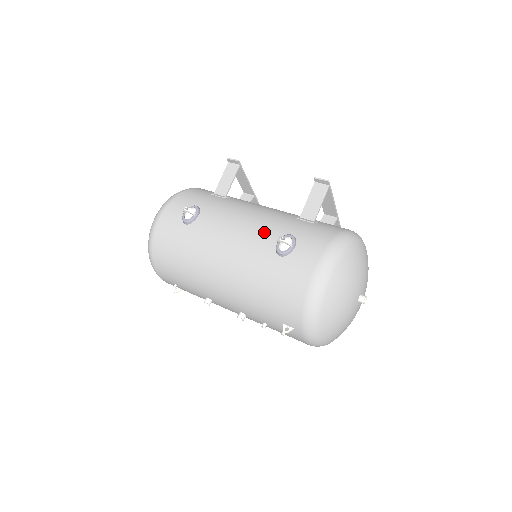
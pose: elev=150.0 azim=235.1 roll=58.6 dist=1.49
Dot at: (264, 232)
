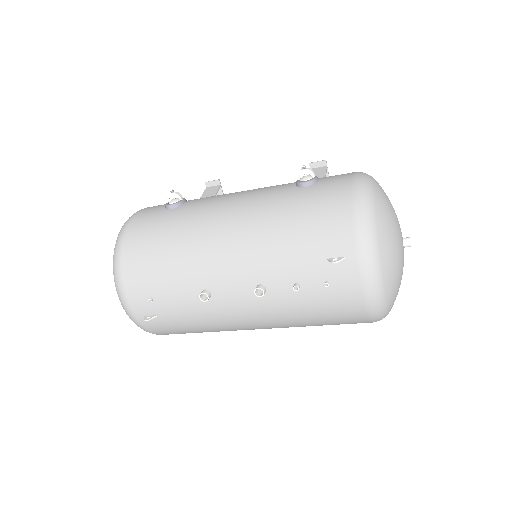
Dot at: (275, 186)
